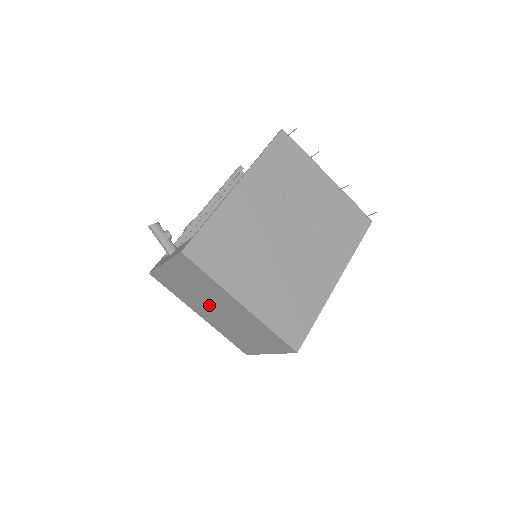
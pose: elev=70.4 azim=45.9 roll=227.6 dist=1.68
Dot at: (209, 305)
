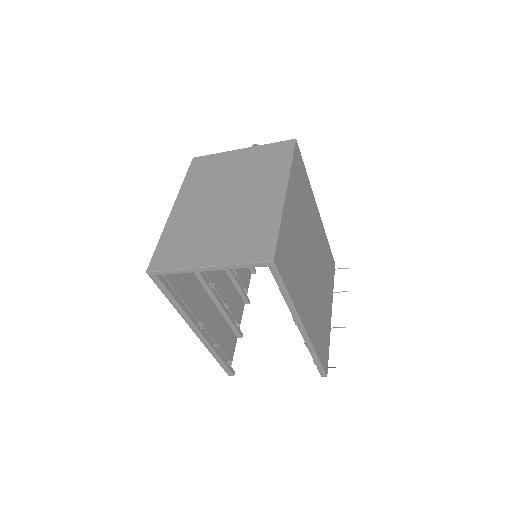
Dot at: (223, 194)
